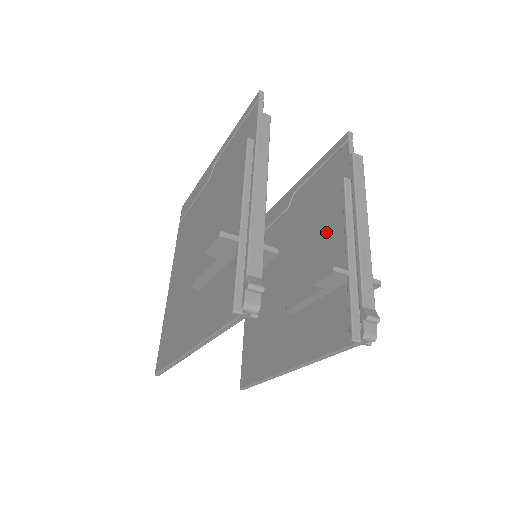
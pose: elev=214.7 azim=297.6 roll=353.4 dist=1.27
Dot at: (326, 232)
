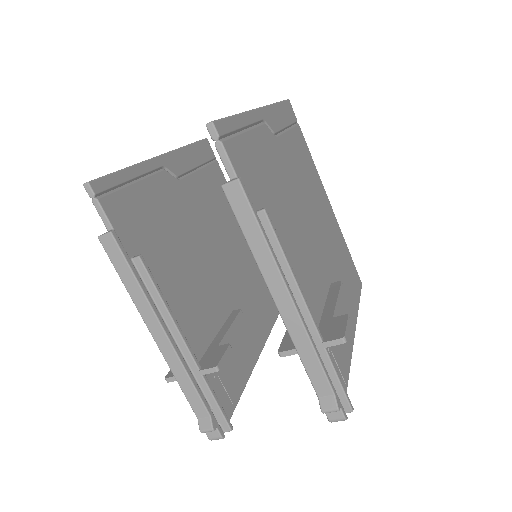
Dot at: occluded
